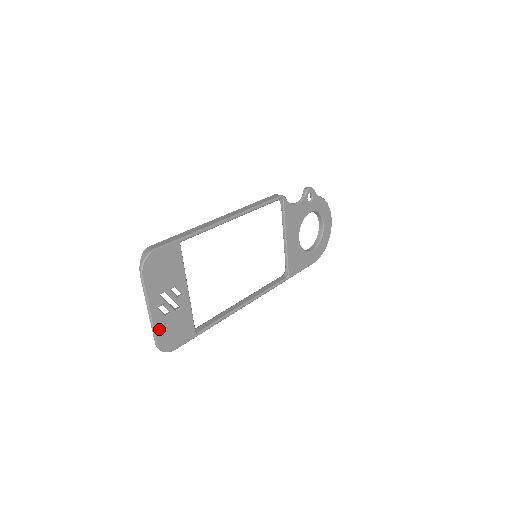
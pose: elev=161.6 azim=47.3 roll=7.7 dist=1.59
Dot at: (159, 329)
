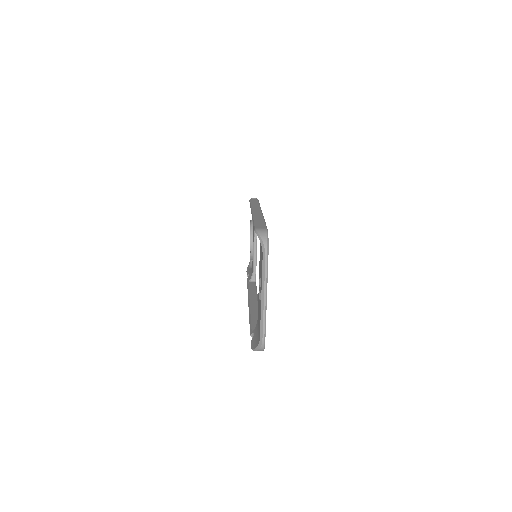
Dot at: (265, 322)
